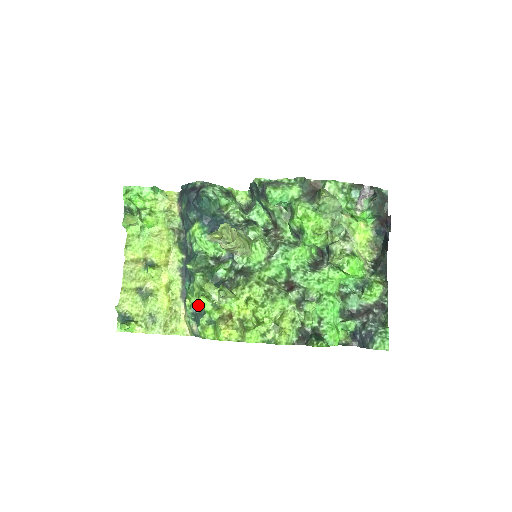
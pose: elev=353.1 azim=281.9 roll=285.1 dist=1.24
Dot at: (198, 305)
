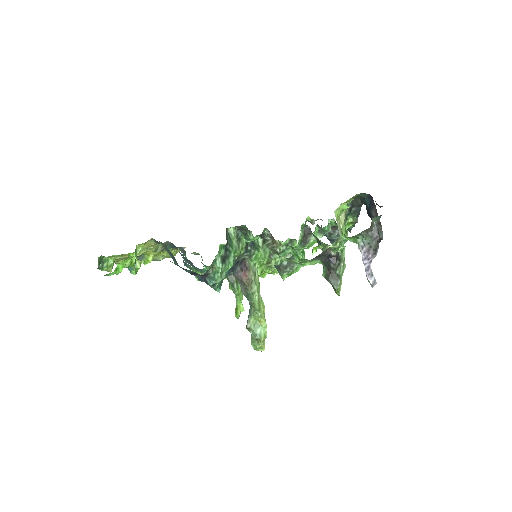
Dot at: occluded
